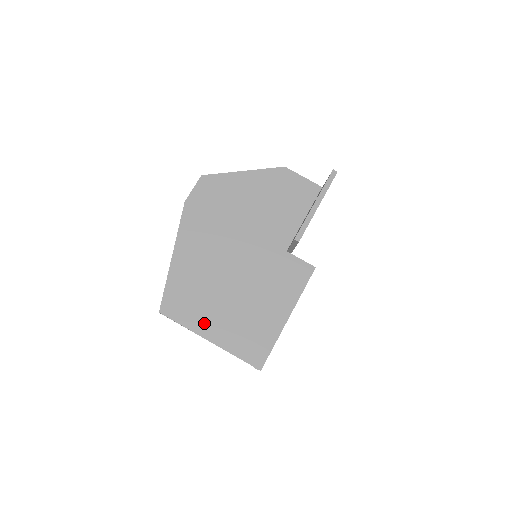
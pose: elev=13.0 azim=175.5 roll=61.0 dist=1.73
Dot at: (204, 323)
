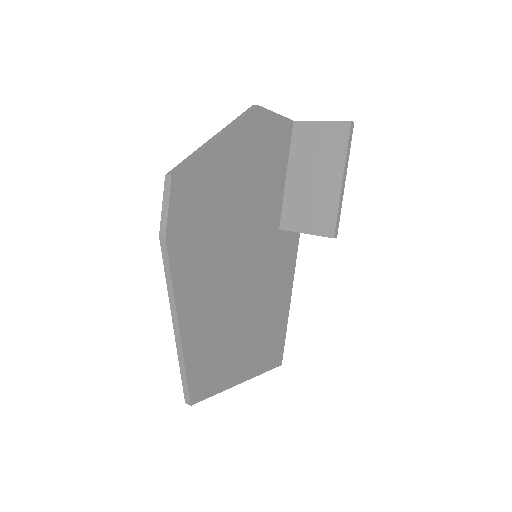
Dot at: (234, 371)
